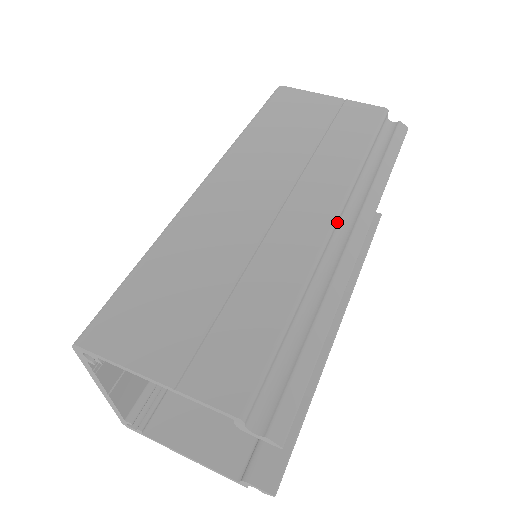
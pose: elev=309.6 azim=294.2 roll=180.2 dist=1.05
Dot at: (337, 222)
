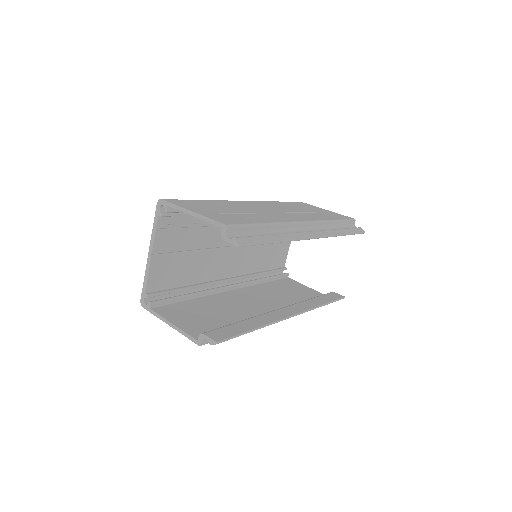
Dot at: (305, 224)
